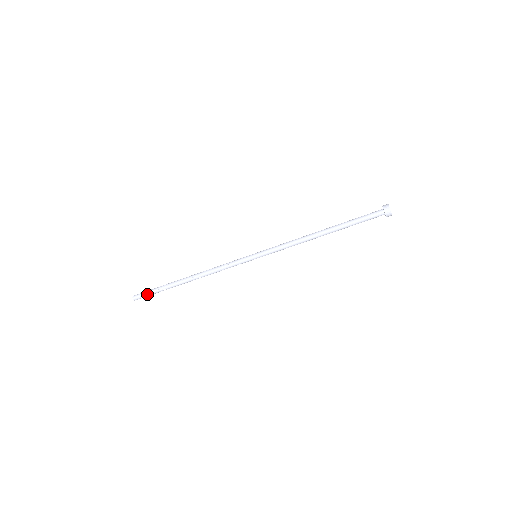
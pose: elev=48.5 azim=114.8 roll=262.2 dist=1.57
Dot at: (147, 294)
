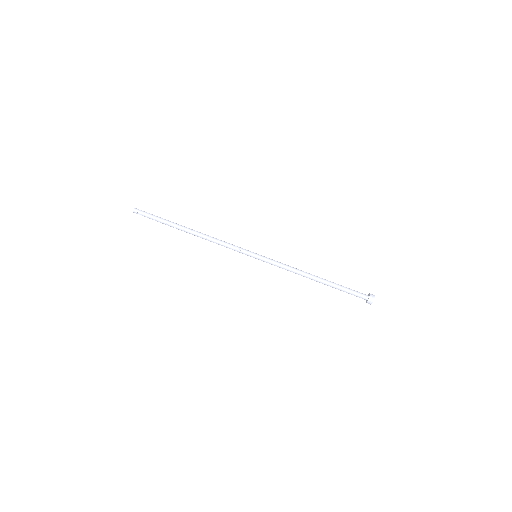
Dot at: occluded
